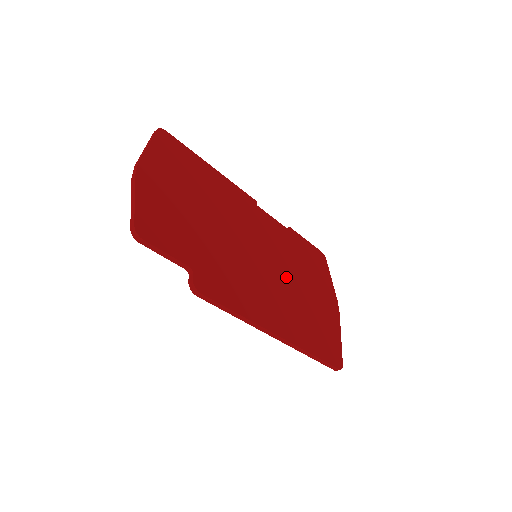
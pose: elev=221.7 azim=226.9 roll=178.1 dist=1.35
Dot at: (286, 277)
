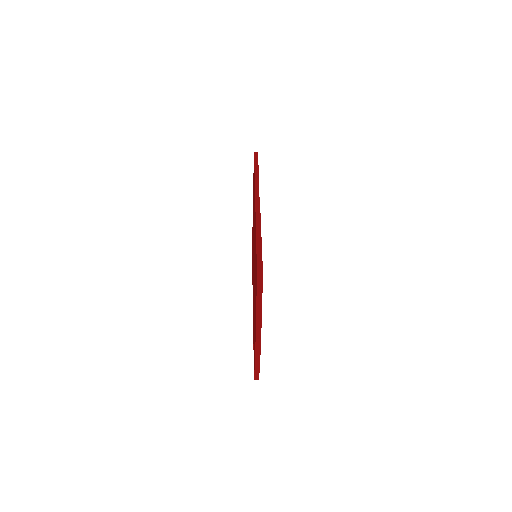
Dot at: occluded
